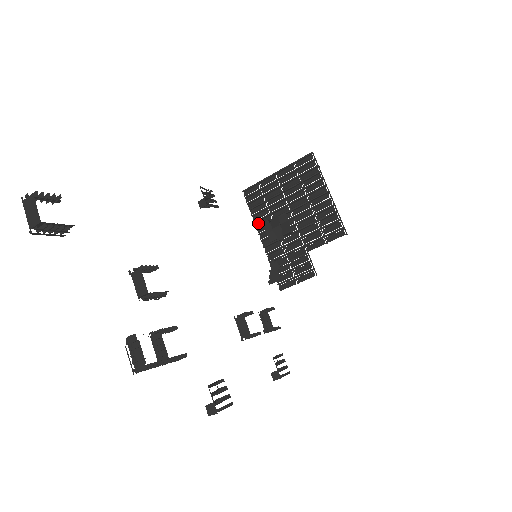
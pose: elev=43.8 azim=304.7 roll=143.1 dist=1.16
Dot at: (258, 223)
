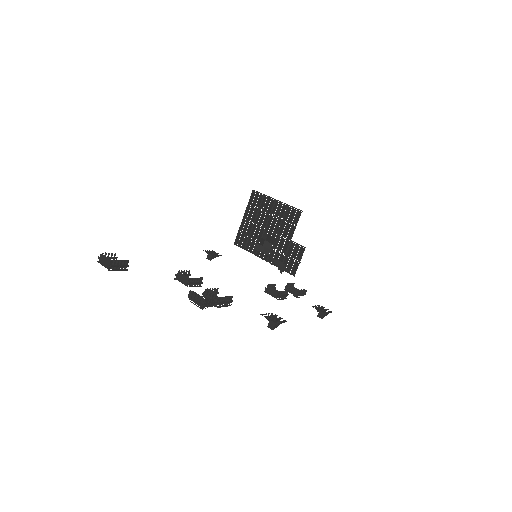
Dot at: (254, 252)
